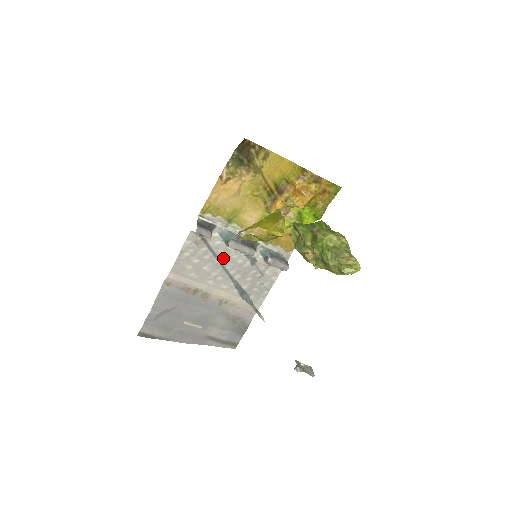
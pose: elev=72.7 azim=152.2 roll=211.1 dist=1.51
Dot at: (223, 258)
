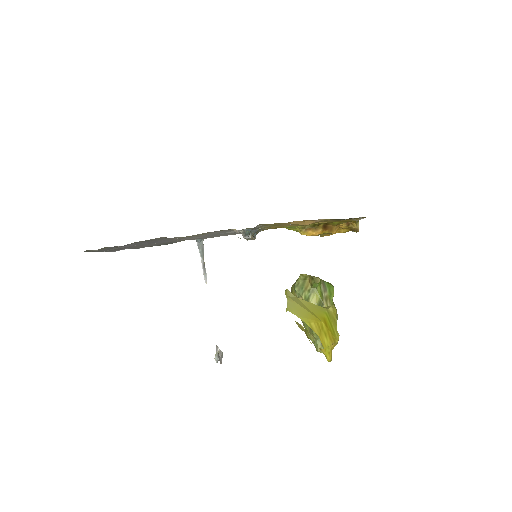
Dot at: occluded
